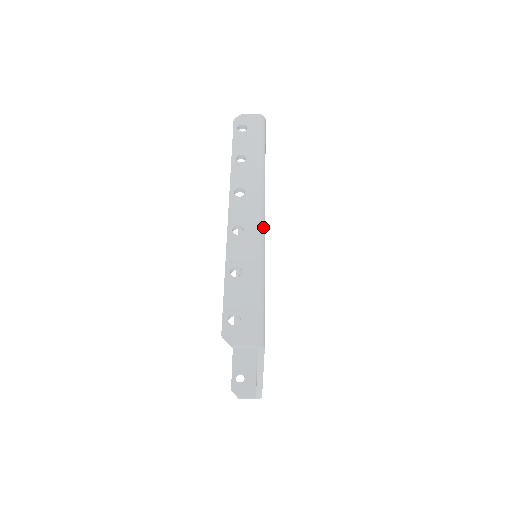
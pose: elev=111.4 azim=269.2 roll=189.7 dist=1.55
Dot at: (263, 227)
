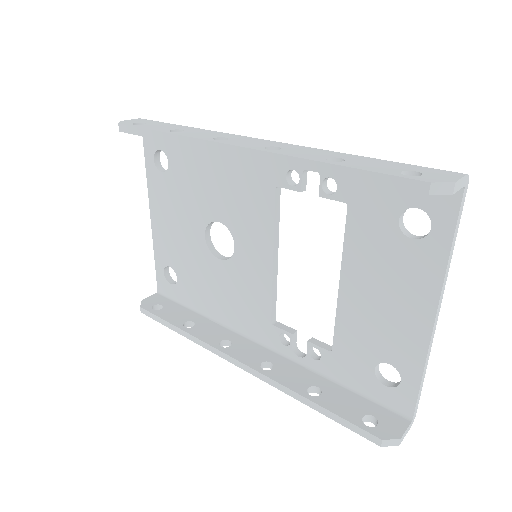
Dot at: occluded
